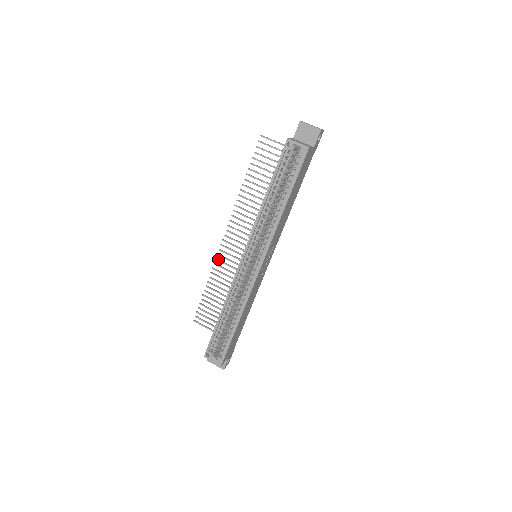
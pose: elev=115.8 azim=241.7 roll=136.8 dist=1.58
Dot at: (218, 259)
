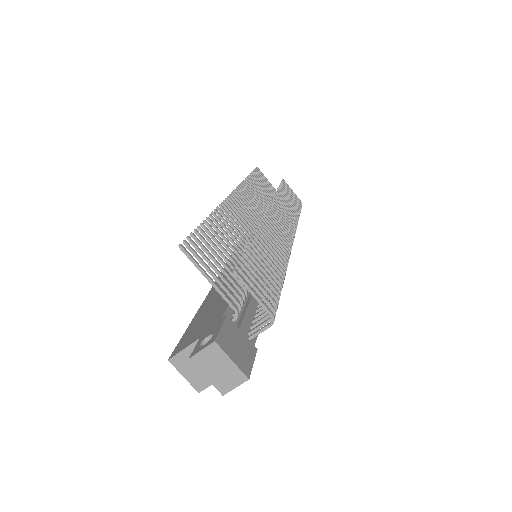
Dot at: (242, 188)
